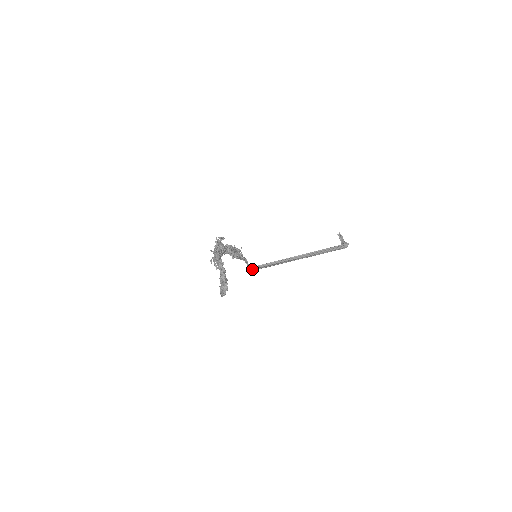
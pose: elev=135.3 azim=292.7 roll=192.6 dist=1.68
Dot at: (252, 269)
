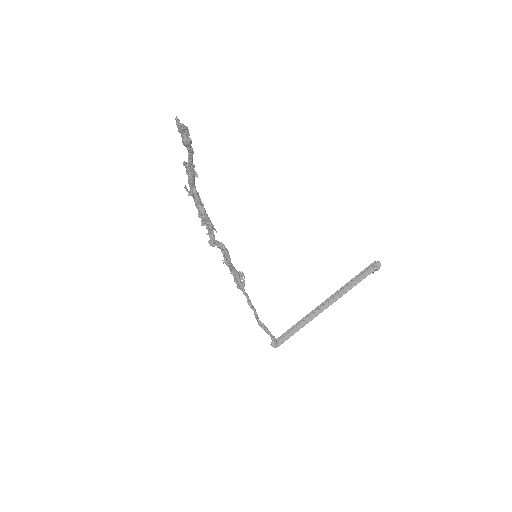
Dot at: (266, 332)
